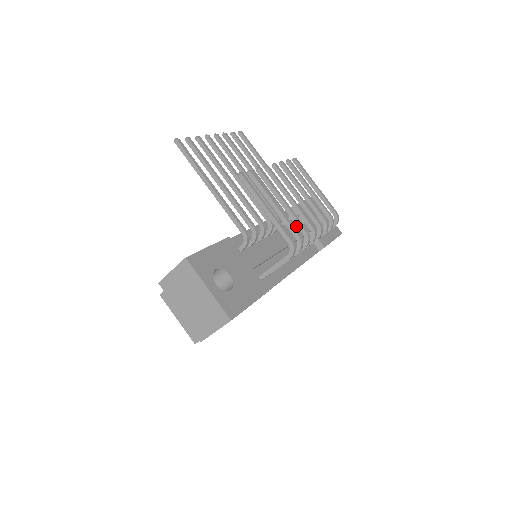
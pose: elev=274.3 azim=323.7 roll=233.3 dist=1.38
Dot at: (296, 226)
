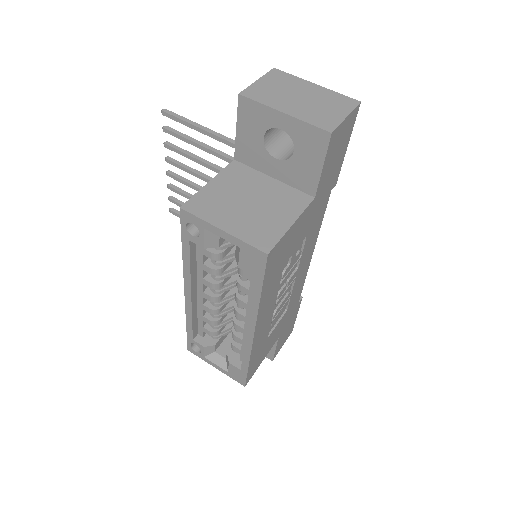
Dot at: occluded
